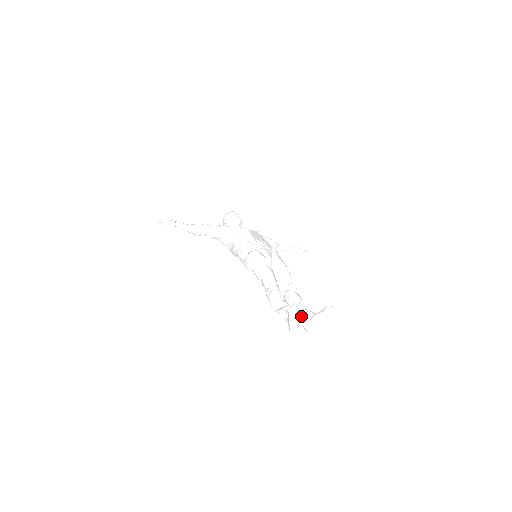
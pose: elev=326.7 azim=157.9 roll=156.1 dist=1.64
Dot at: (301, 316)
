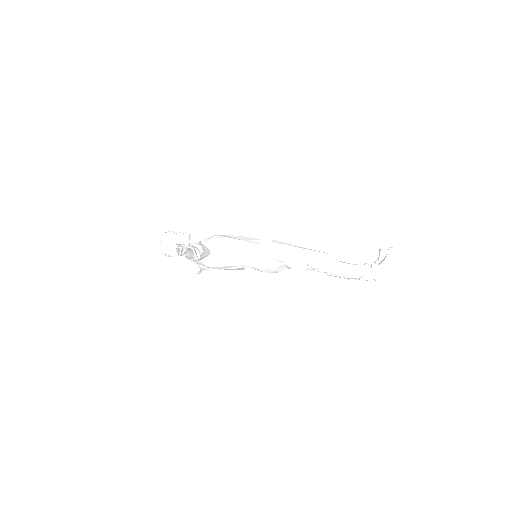
Dot at: occluded
